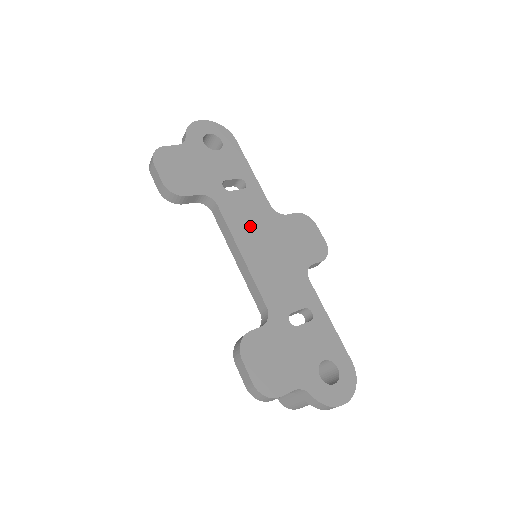
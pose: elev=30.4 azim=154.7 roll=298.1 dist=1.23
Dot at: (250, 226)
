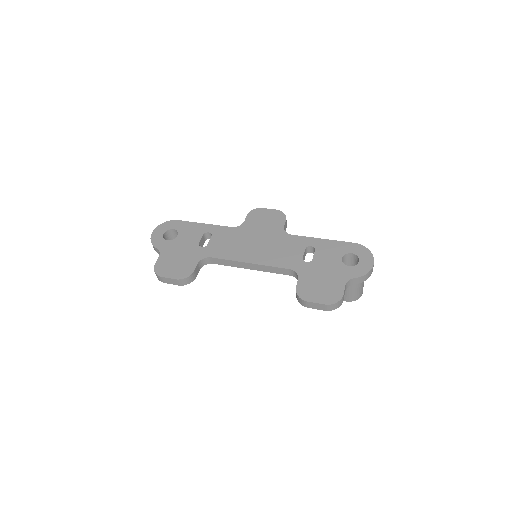
Dot at: (236, 247)
